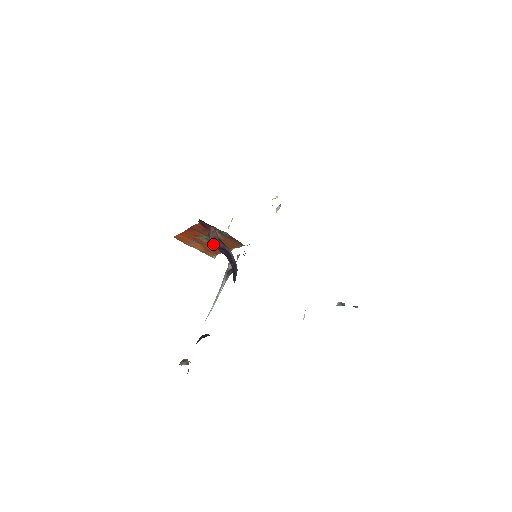
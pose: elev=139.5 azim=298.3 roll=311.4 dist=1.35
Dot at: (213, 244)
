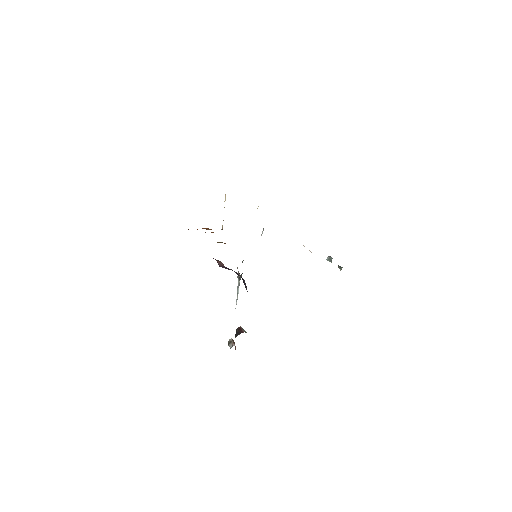
Dot at: (222, 267)
